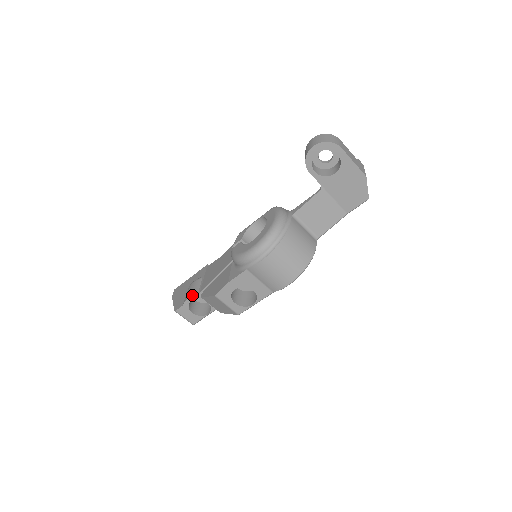
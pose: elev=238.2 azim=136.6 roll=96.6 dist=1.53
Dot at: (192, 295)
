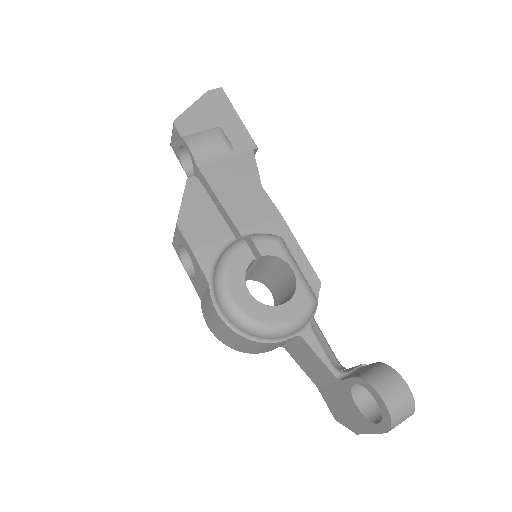
Dot at: (194, 154)
